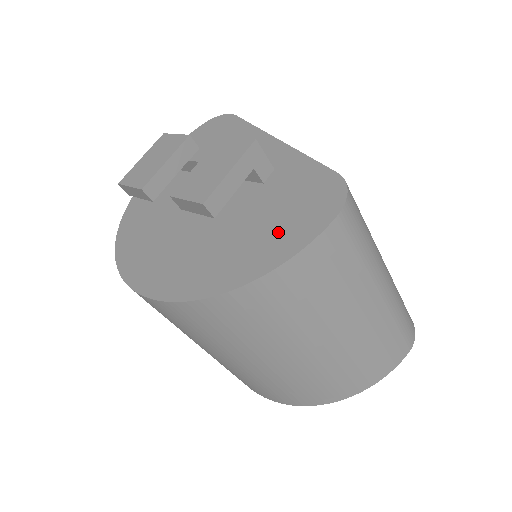
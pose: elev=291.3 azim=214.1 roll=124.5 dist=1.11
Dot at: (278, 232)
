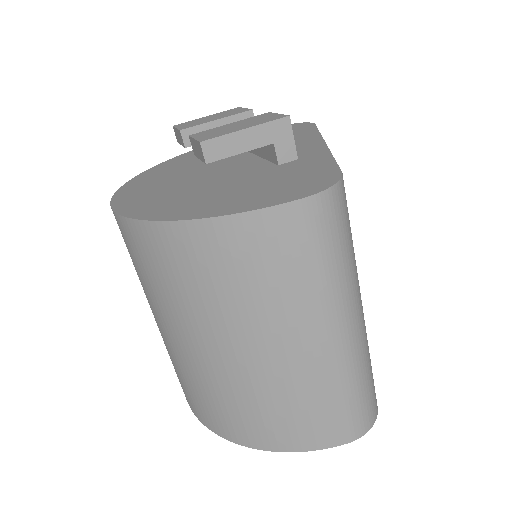
Dot at: (246, 196)
